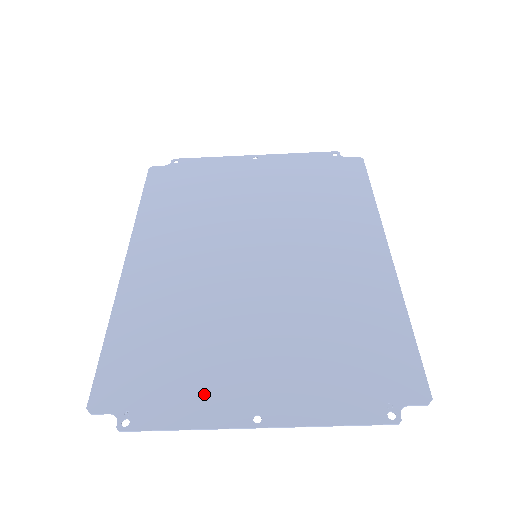
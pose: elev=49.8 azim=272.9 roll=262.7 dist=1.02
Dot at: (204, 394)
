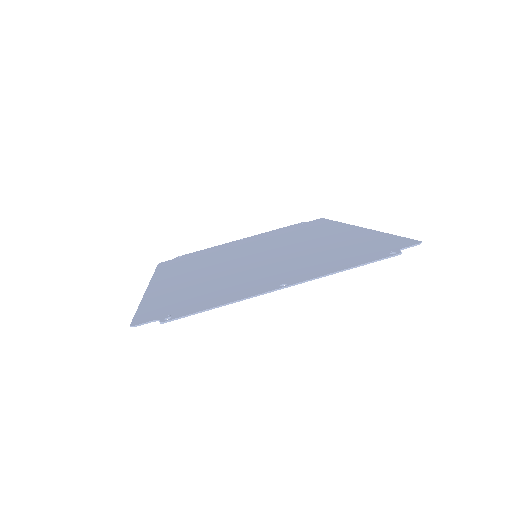
Dot at: (233, 293)
